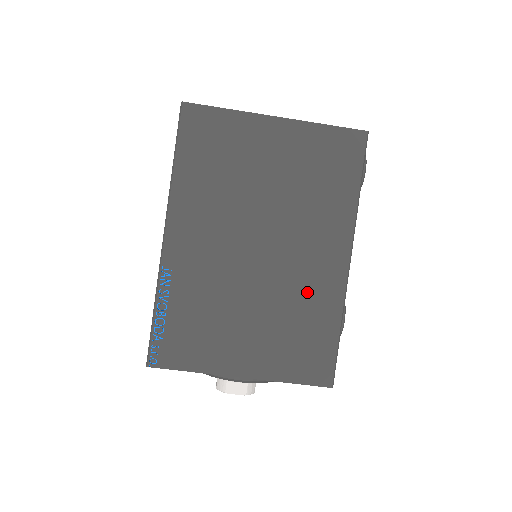
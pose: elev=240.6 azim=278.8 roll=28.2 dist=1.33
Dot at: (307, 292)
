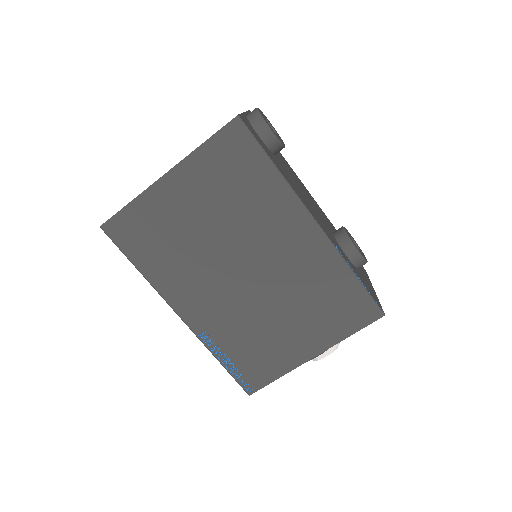
Dot at: (305, 271)
